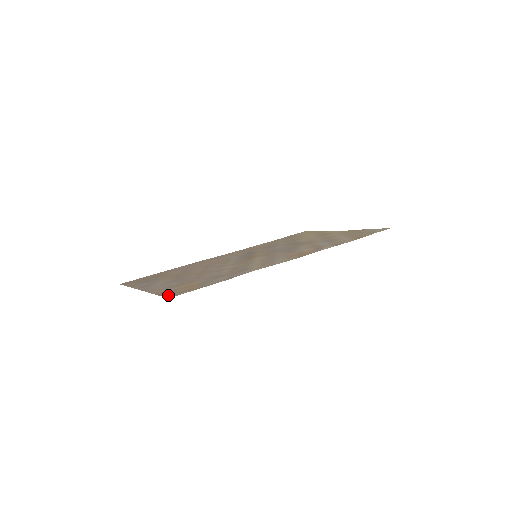
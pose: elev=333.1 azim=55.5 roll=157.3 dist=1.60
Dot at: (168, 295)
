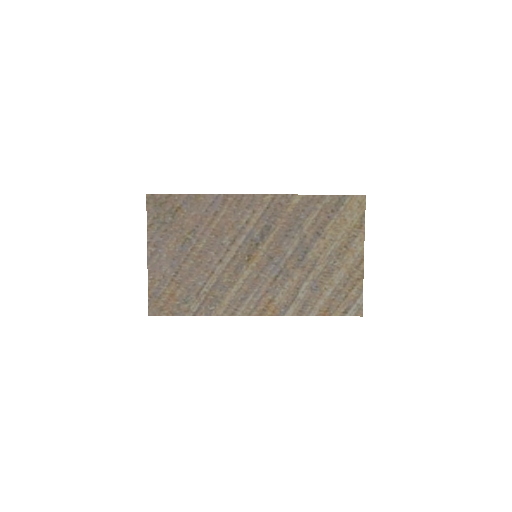
Dot at: (152, 306)
